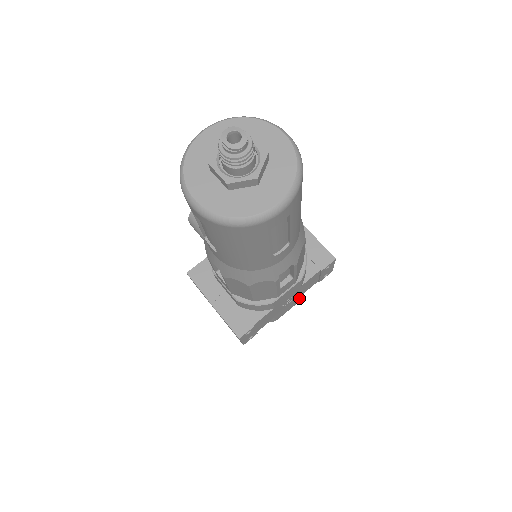
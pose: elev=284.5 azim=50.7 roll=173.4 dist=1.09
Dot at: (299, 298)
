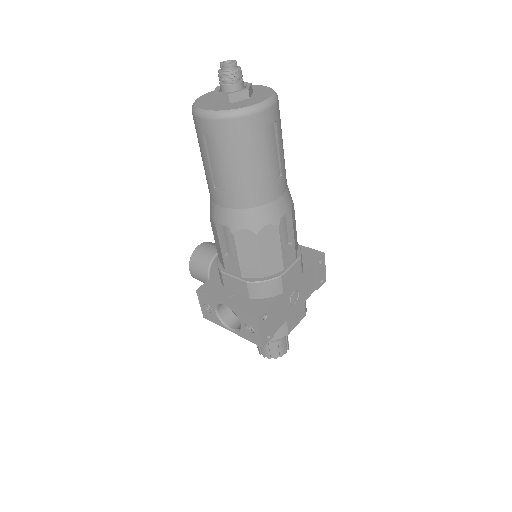
Dot at: (304, 307)
